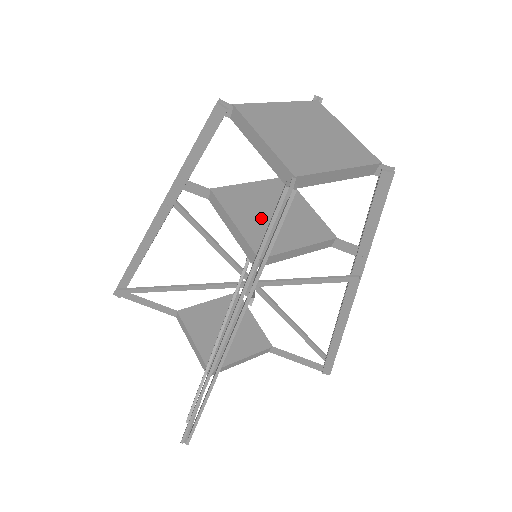
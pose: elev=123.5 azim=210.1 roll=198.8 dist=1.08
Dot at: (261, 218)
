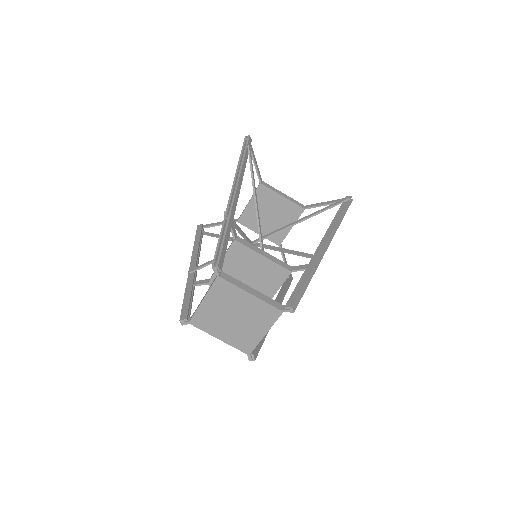
Dot at: occluded
